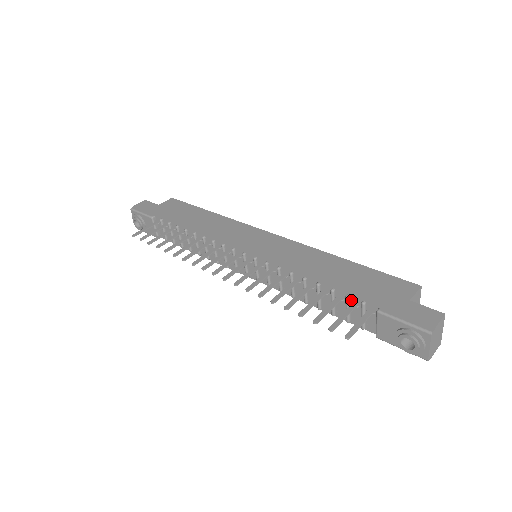
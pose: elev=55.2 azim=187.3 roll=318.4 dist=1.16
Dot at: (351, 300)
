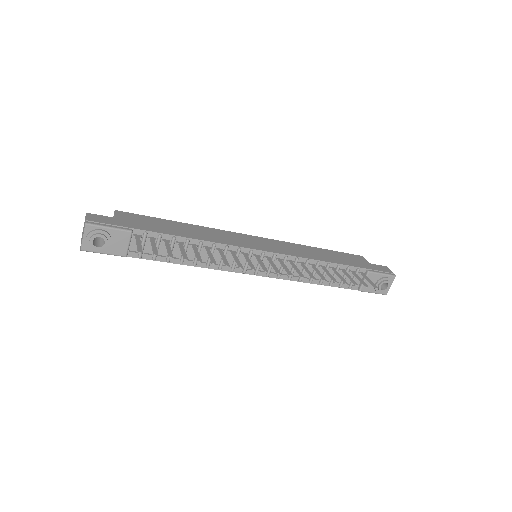
Dot at: (349, 270)
